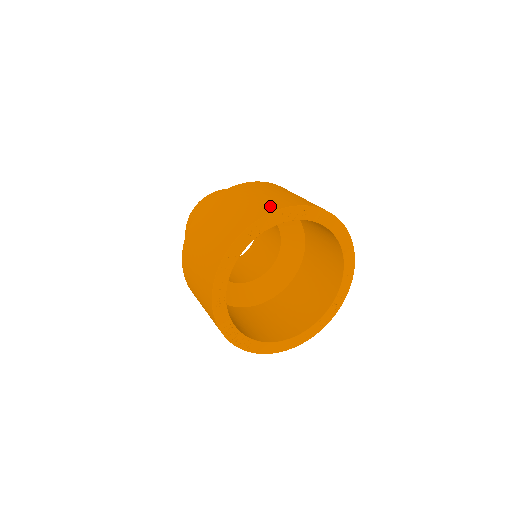
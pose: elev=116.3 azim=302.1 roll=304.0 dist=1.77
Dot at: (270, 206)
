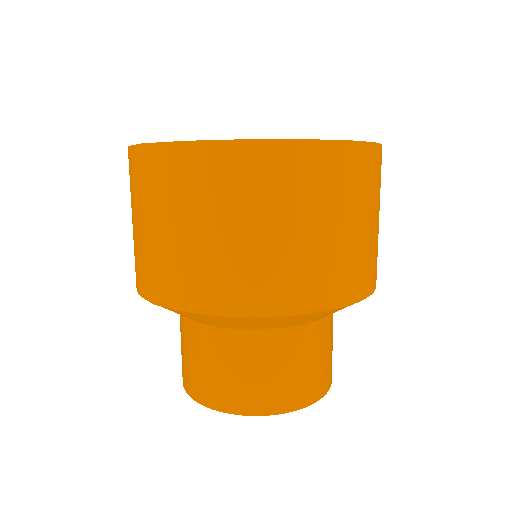
Dot at: occluded
